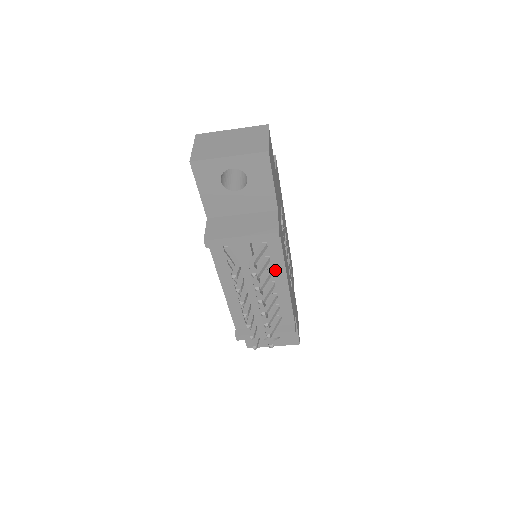
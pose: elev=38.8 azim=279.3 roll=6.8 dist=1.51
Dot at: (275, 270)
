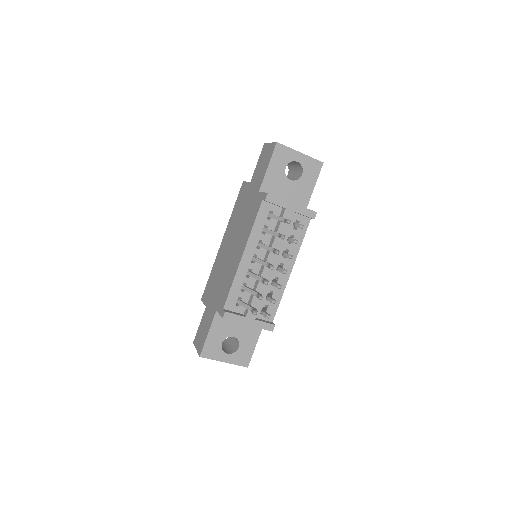
Dot at: (290, 252)
